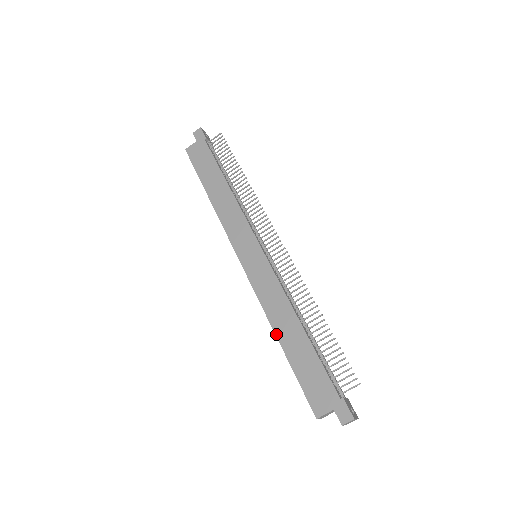
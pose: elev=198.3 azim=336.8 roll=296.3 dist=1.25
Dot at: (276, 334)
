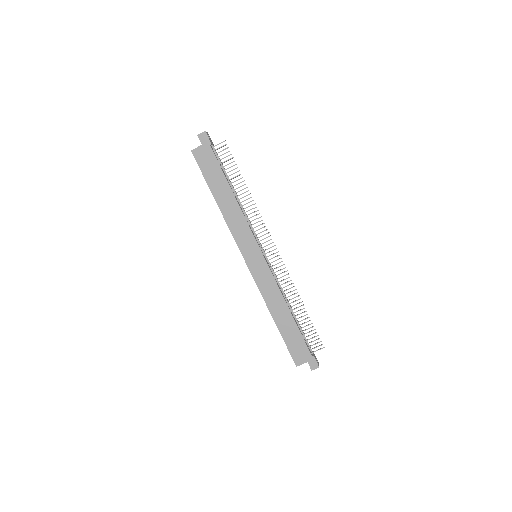
Dot at: (272, 316)
